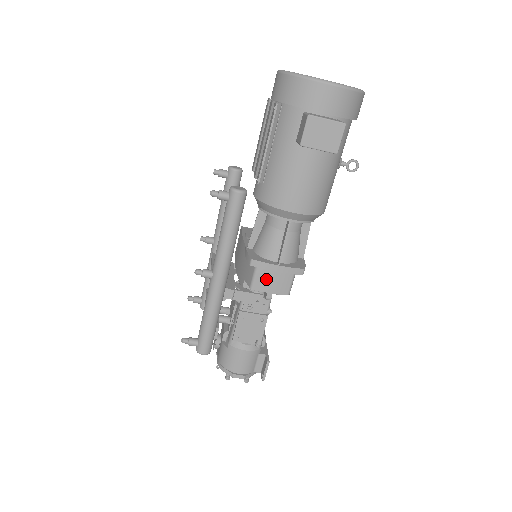
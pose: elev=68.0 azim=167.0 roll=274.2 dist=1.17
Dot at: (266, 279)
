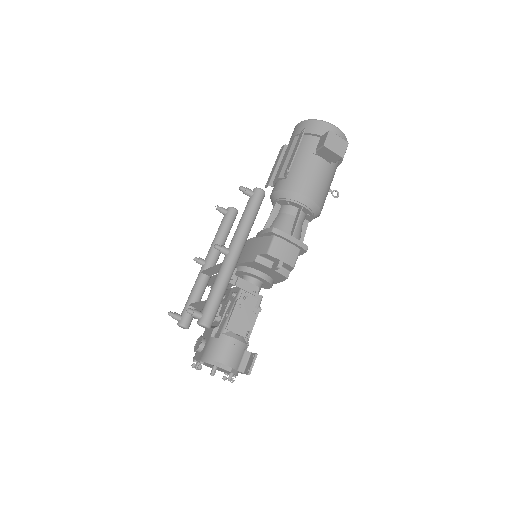
Dot at: (280, 248)
